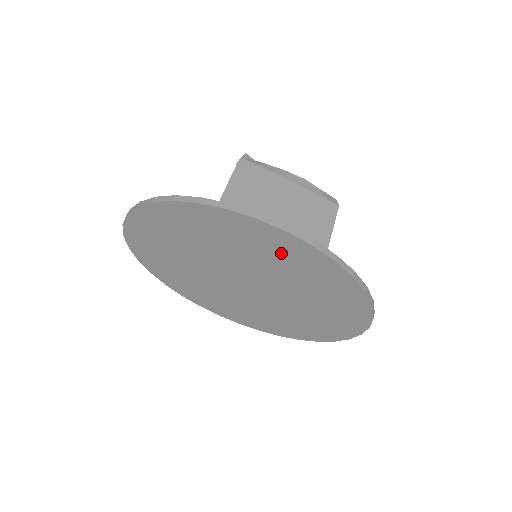
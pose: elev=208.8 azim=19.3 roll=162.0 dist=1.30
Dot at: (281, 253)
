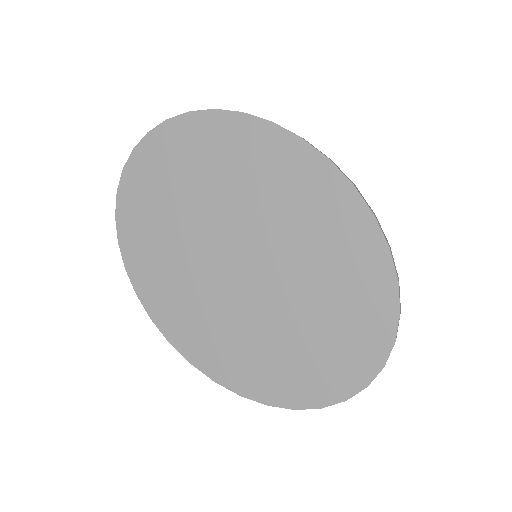
Dot at: (309, 200)
